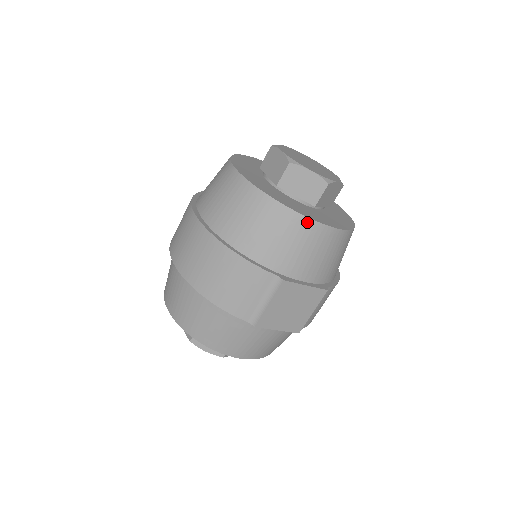
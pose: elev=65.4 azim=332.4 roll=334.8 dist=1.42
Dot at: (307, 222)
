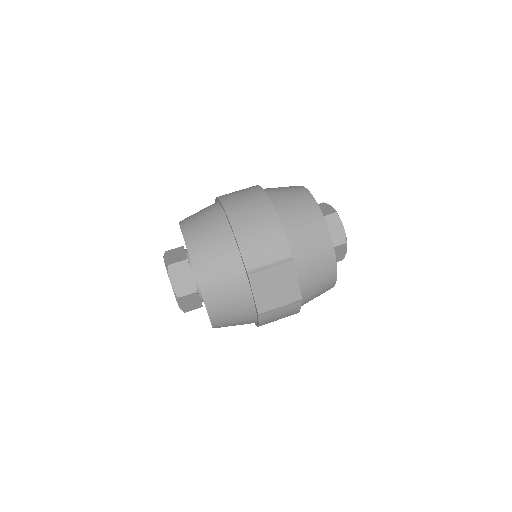
Dot at: (330, 243)
